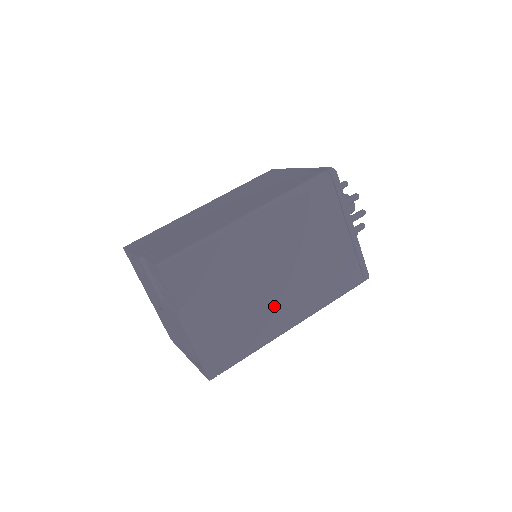
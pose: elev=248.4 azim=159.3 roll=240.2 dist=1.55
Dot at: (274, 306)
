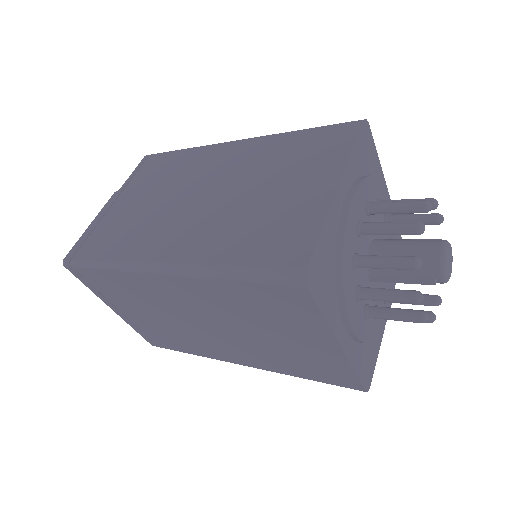
Dot at: (167, 228)
